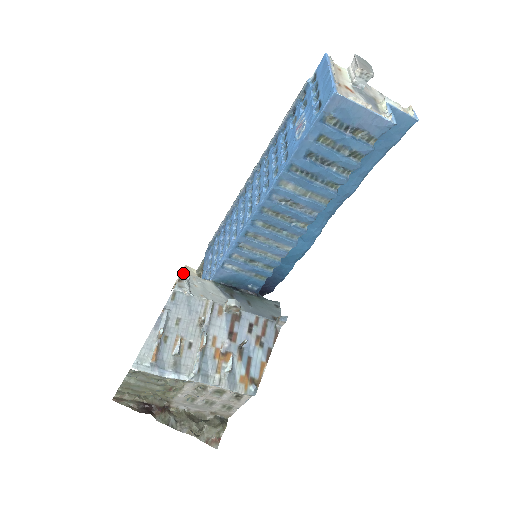
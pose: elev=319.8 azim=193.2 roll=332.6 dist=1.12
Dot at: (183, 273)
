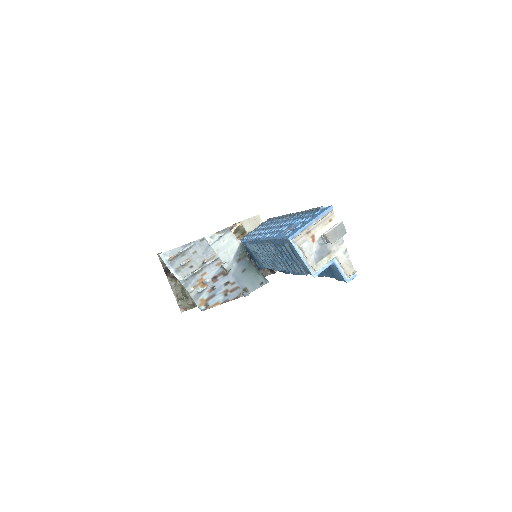
Dot at: (226, 229)
